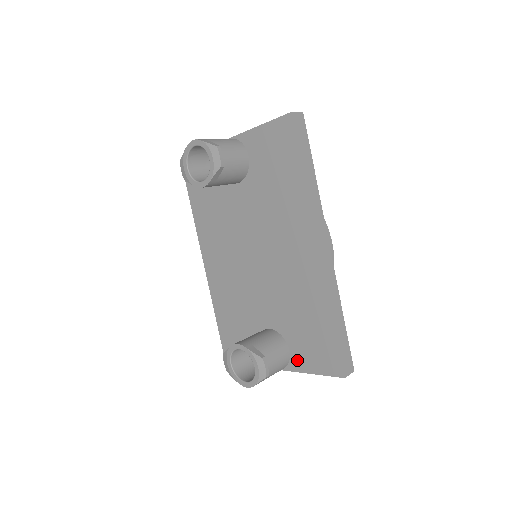
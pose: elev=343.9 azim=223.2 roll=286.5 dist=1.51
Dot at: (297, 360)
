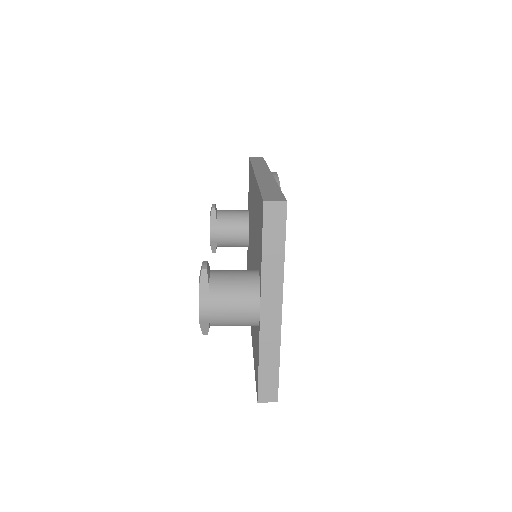
Dot at: (260, 267)
